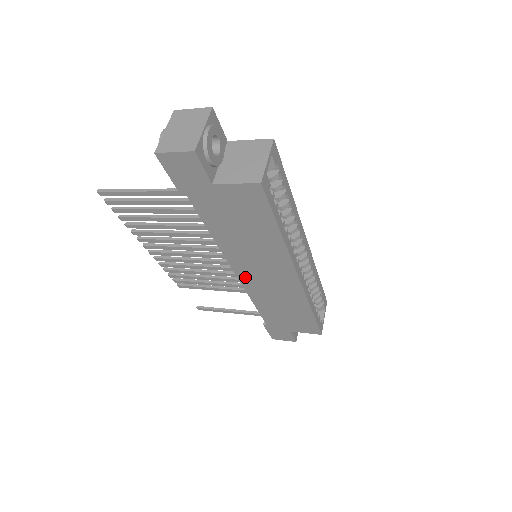
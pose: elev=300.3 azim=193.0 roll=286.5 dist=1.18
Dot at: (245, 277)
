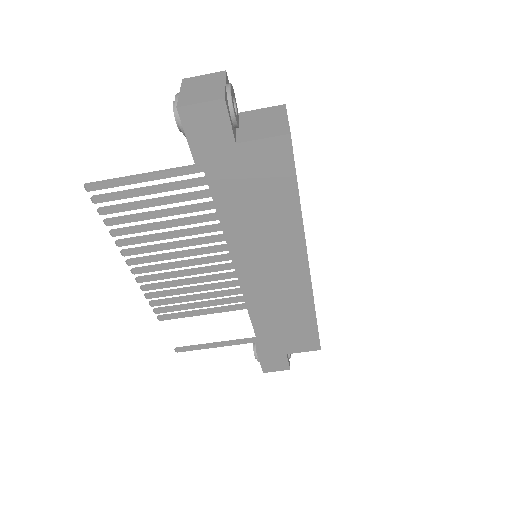
Dot at: (248, 280)
